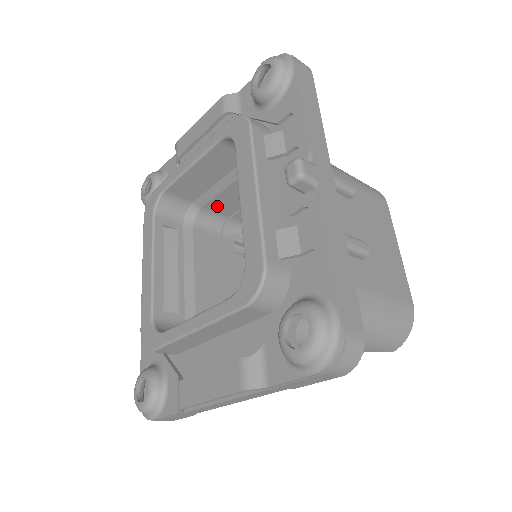
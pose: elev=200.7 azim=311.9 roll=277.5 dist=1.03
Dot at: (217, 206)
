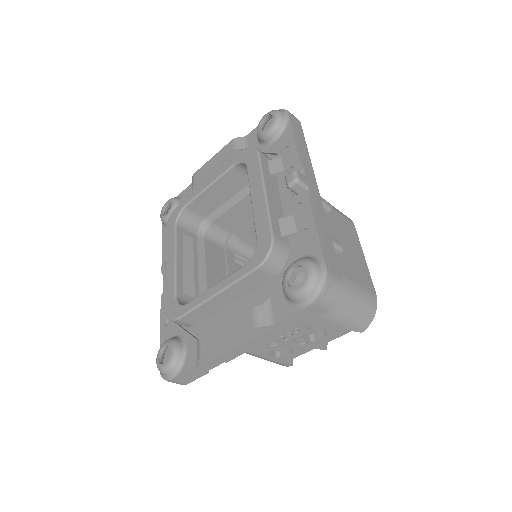
Dot at: (224, 222)
